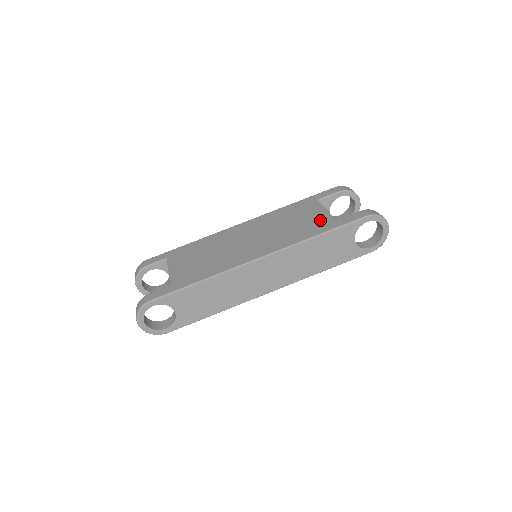
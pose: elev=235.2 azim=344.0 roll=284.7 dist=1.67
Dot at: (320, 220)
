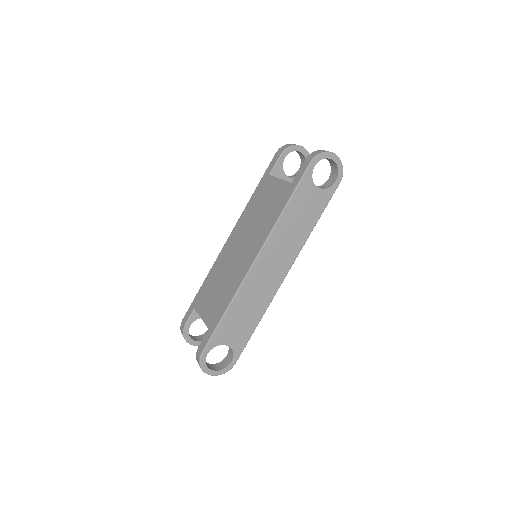
Dot at: (279, 193)
